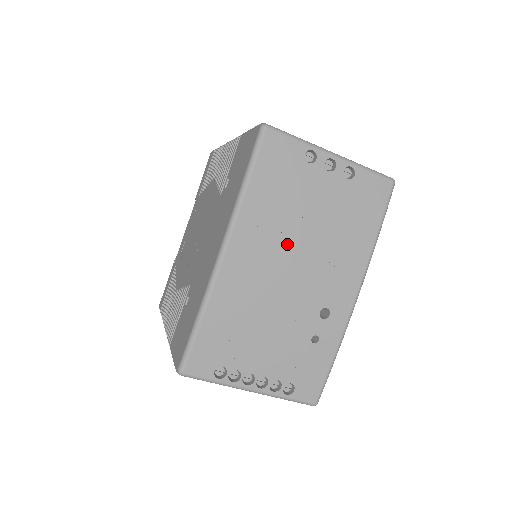
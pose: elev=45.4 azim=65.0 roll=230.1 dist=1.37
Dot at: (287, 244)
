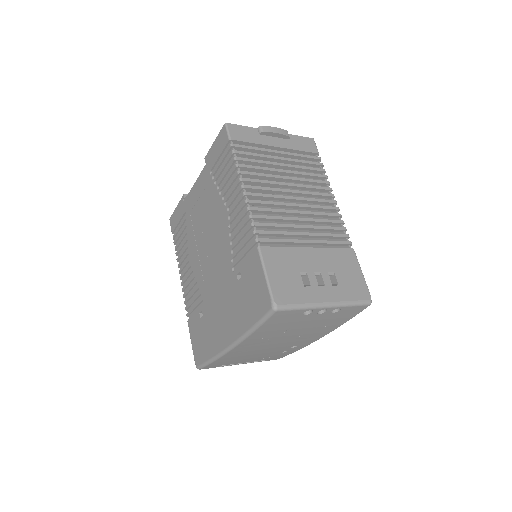
Dot at: (277, 339)
